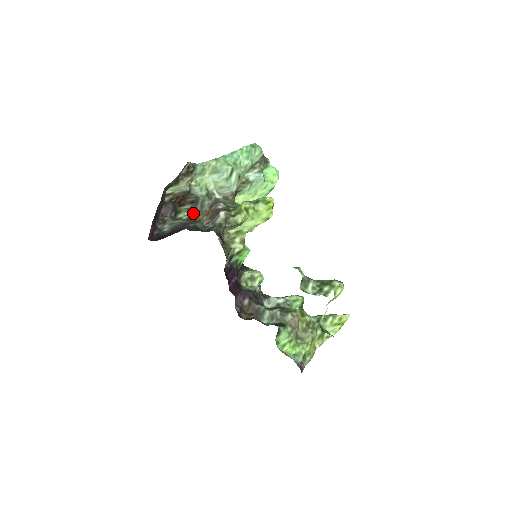
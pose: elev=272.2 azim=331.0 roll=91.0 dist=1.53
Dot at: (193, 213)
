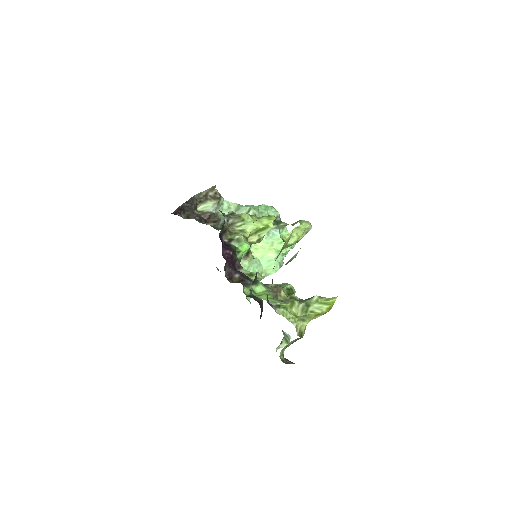
Dot at: (214, 227)
